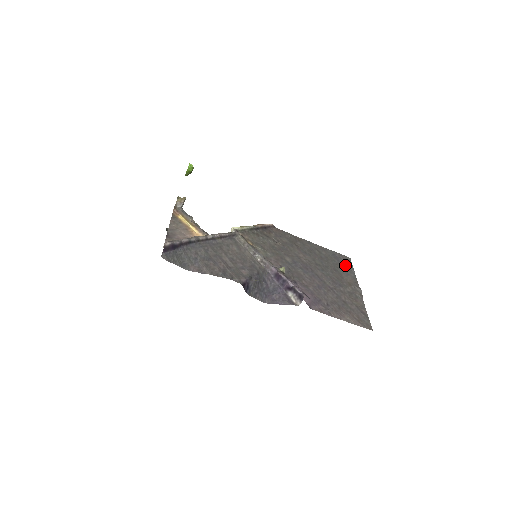
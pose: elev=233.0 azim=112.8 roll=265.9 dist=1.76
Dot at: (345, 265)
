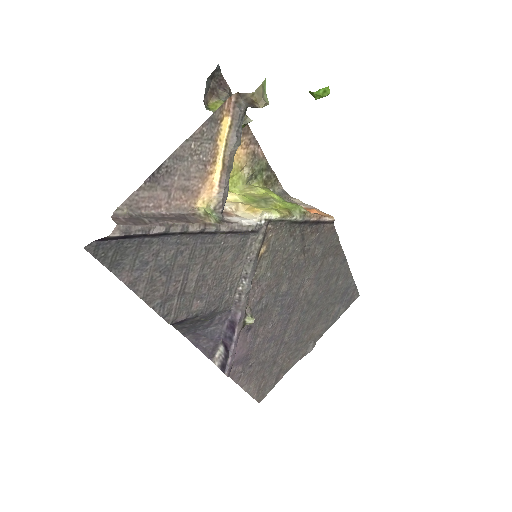
Dot at: (341, 307)
